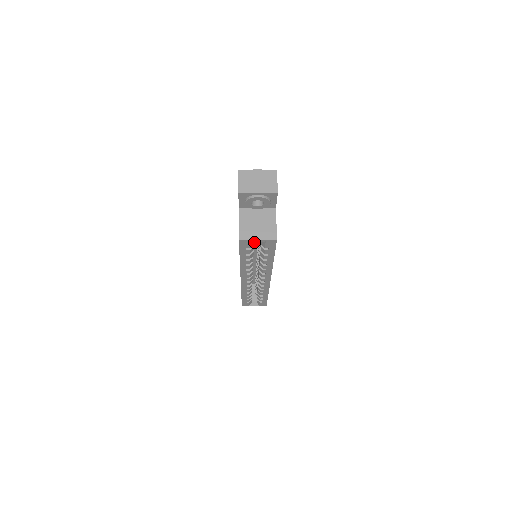
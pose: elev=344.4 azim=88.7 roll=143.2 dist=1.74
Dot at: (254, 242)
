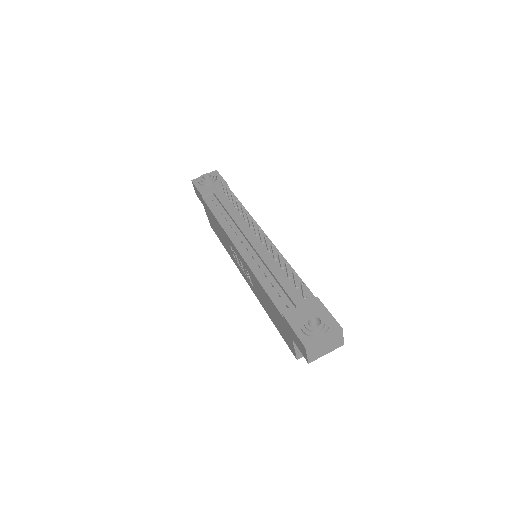
Dot at: occluded
